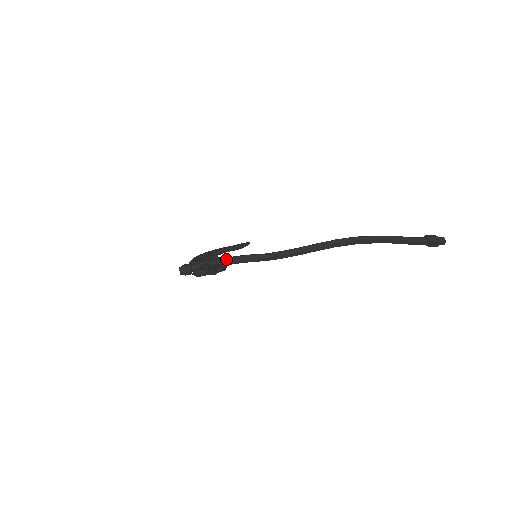
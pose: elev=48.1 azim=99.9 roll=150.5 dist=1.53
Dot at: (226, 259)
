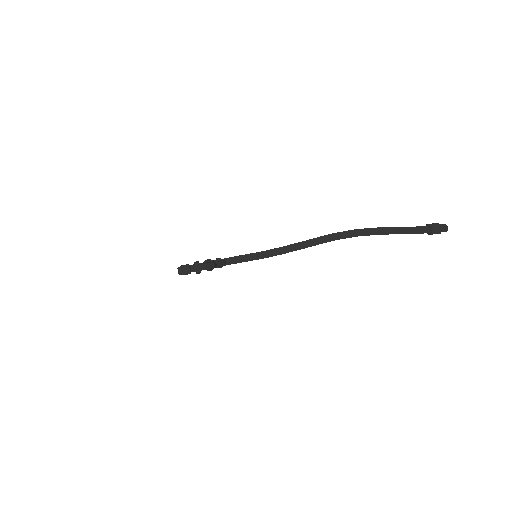
Dot at: (225, 259)
